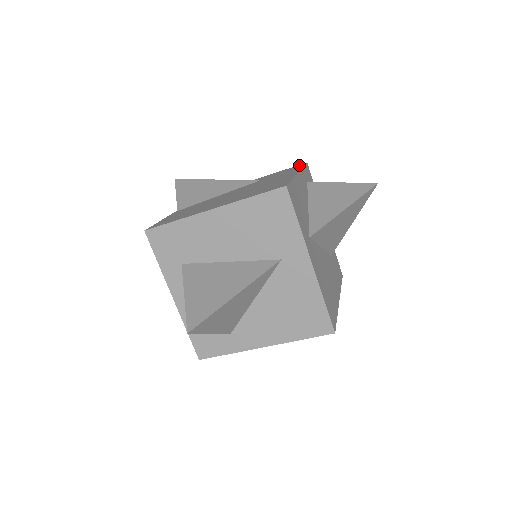
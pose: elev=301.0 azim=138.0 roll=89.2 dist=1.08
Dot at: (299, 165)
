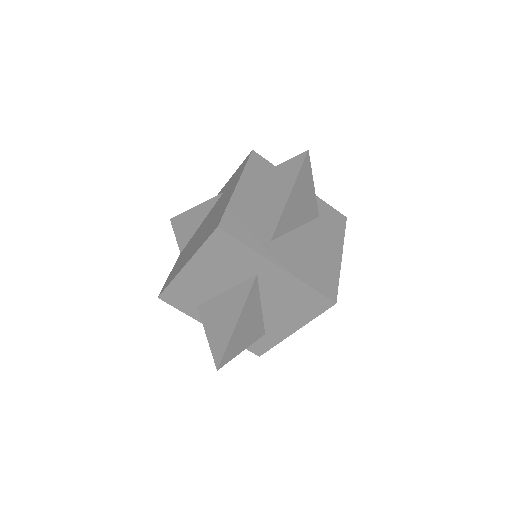
Dot at: (247, 158)
